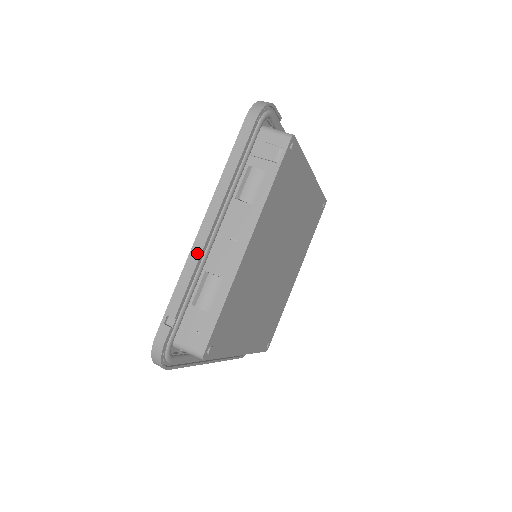
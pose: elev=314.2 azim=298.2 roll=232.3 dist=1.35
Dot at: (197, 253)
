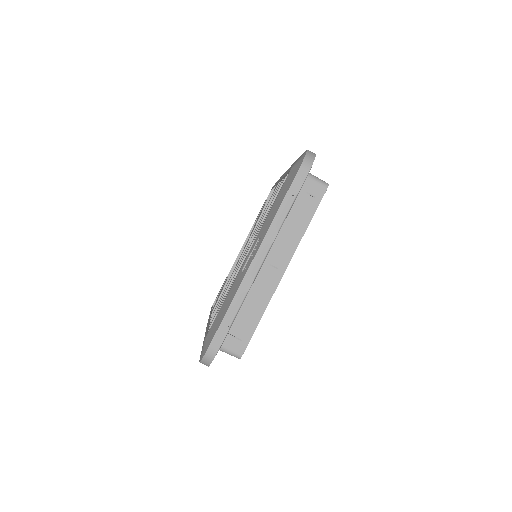
Dot at: occluded
